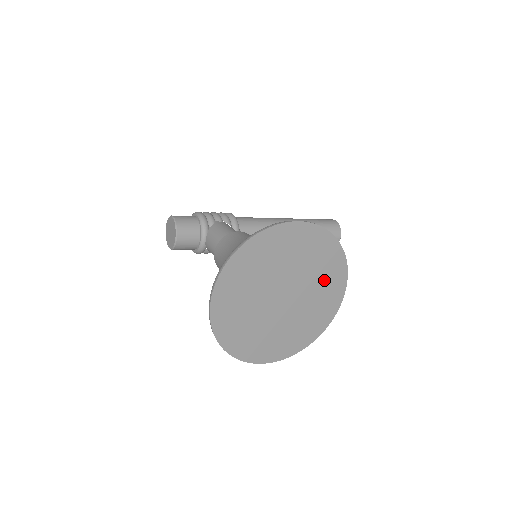
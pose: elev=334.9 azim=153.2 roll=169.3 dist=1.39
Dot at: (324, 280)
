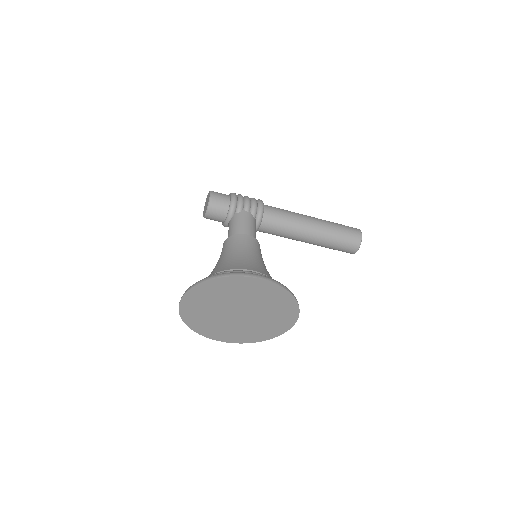
Dot at: (276, 313)
